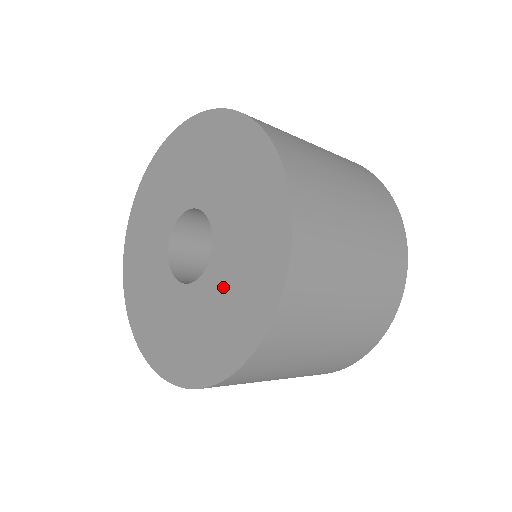
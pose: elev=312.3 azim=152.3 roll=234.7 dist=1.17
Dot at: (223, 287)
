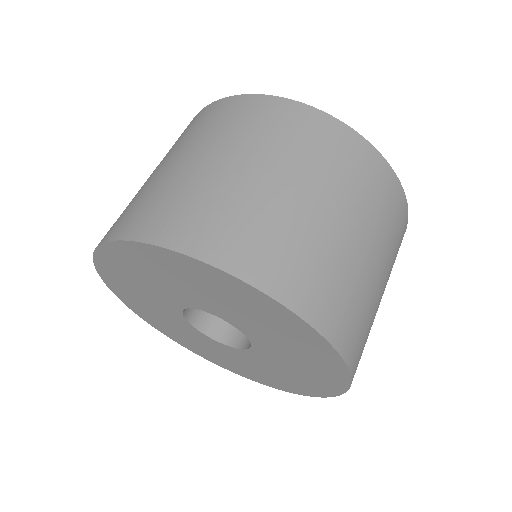
Dot at: (282, 359)
